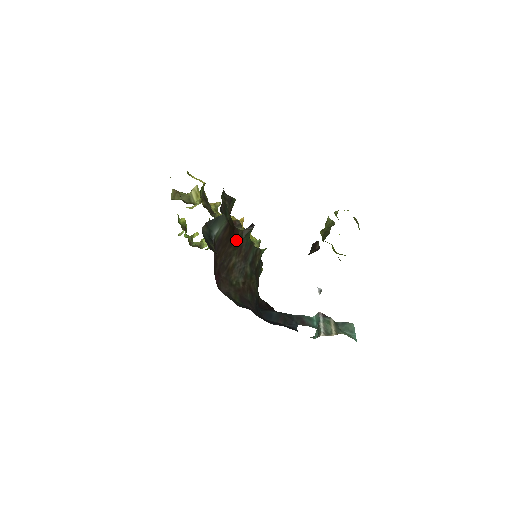
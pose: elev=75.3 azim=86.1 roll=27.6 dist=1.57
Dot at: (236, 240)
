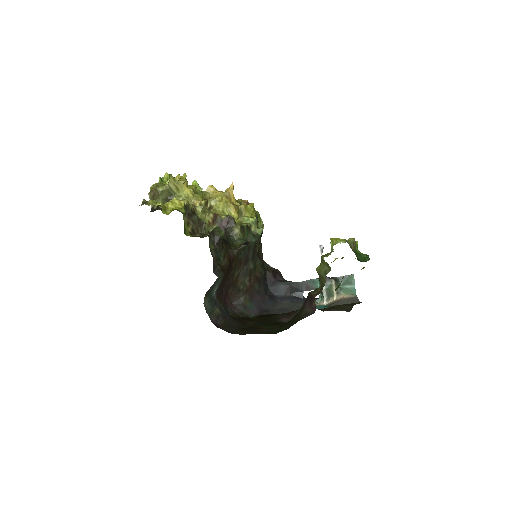
Dot at: (234, 261)
